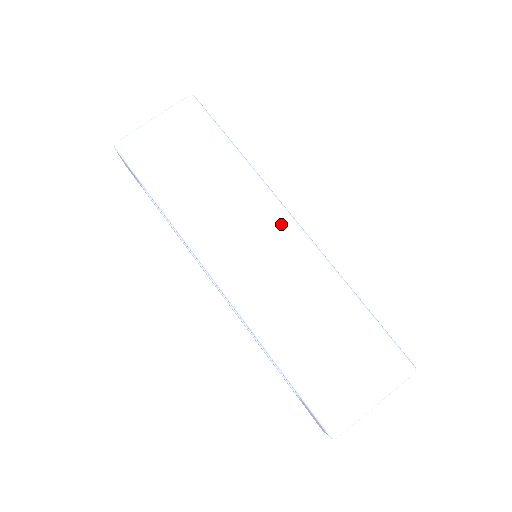
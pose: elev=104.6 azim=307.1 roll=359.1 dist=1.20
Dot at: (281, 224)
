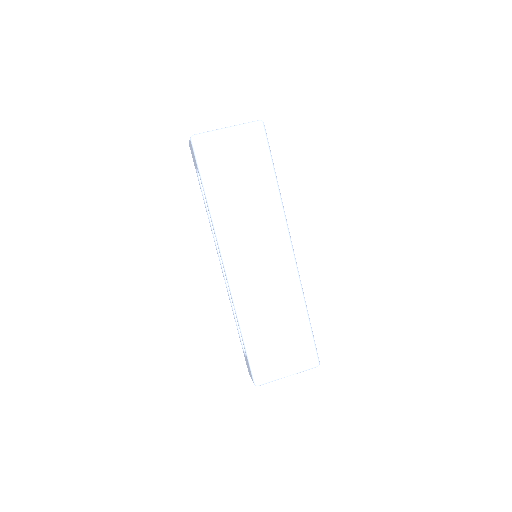
Dot at: (283, 247)
